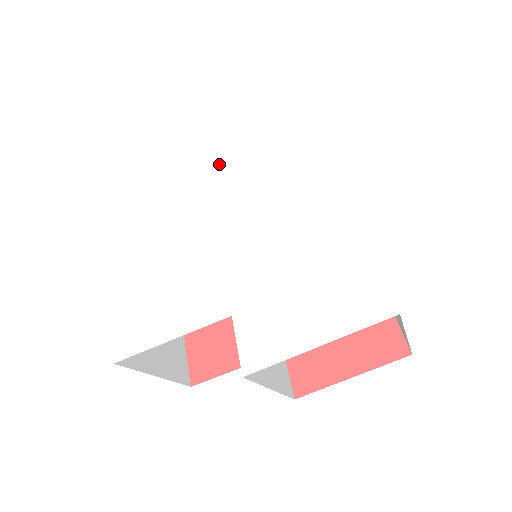
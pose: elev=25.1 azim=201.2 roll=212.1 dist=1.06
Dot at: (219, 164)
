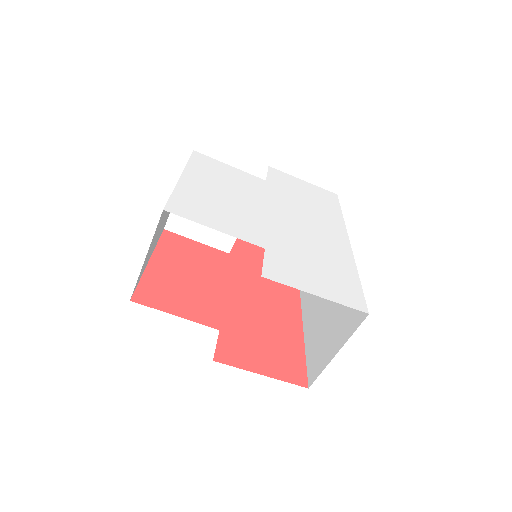
Dot at: (282, 191)
